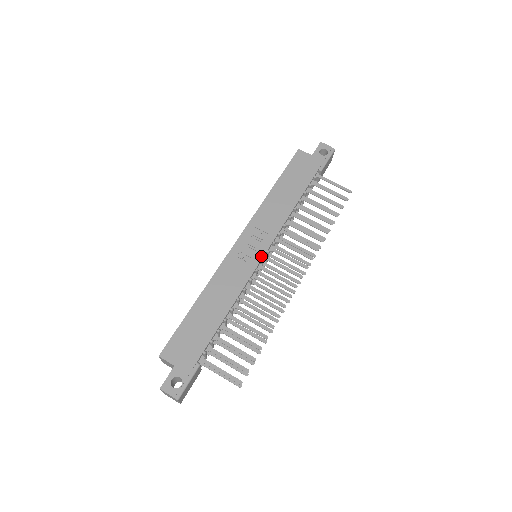
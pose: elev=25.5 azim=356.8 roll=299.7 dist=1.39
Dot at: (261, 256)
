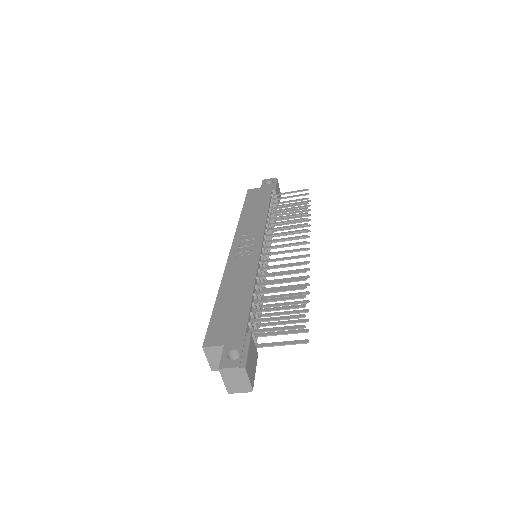
Dot at: (259, 246)
